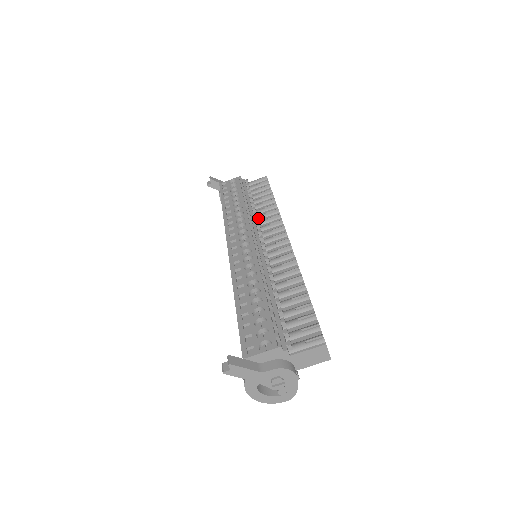
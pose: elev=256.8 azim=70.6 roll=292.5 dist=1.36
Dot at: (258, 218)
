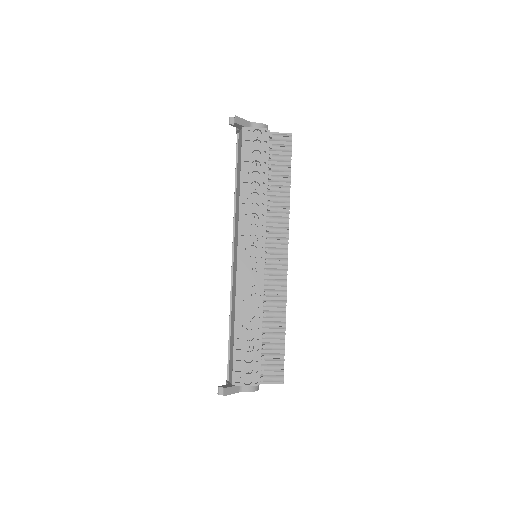
Dot at: (269, 211)
